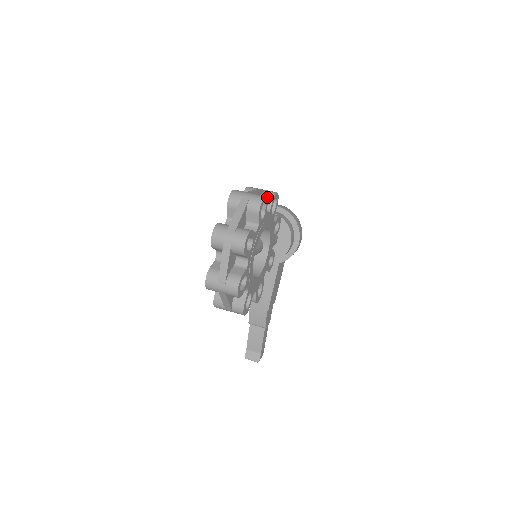
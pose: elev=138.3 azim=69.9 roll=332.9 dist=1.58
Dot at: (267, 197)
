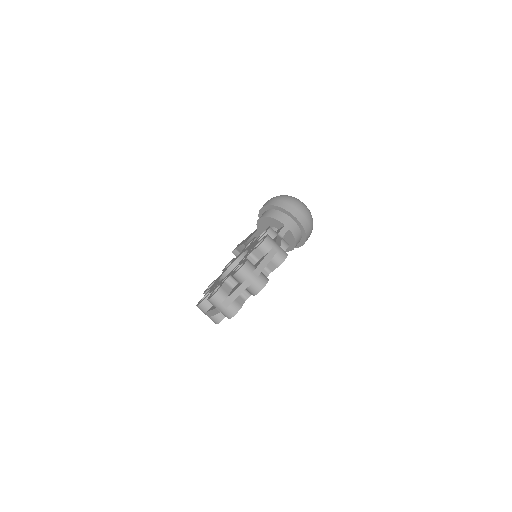
Dot at: (274, 262)
